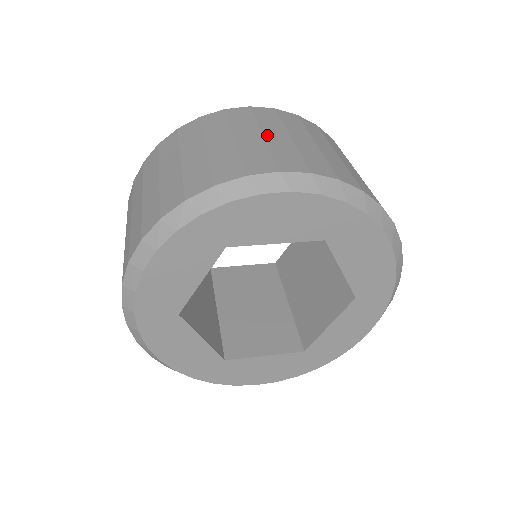
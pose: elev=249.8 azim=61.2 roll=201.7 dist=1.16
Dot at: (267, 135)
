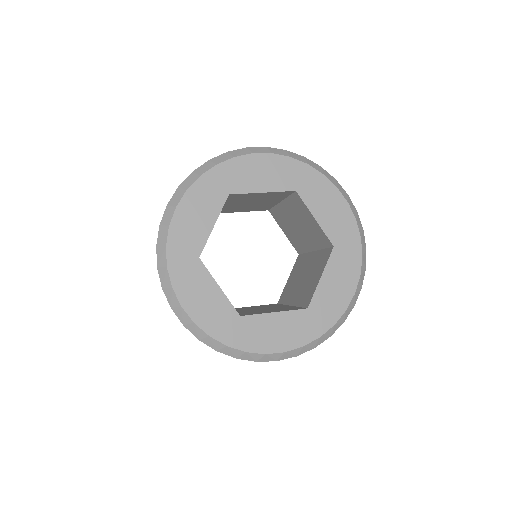
Dot at: occluded
